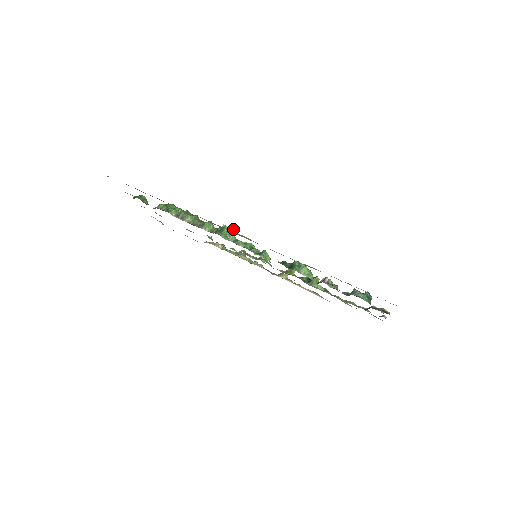
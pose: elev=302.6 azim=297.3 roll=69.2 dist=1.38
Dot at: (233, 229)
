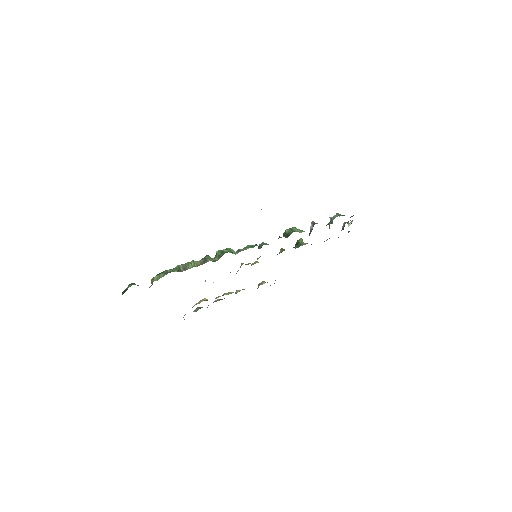
Dot at: occluded
